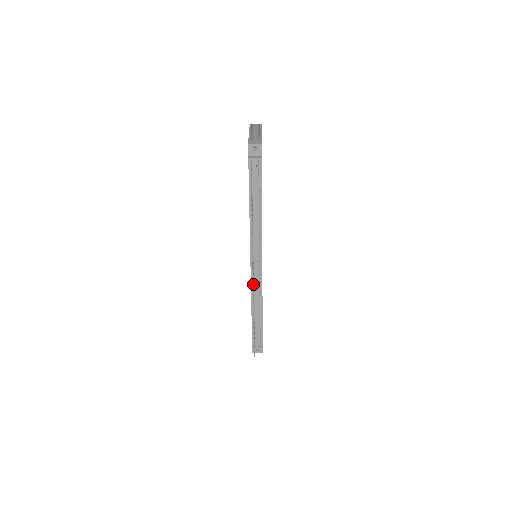
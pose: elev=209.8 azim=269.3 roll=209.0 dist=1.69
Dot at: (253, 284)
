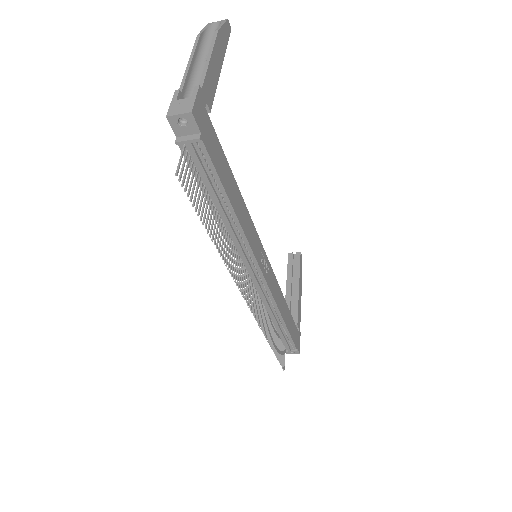
Dot at: (252, 310)
